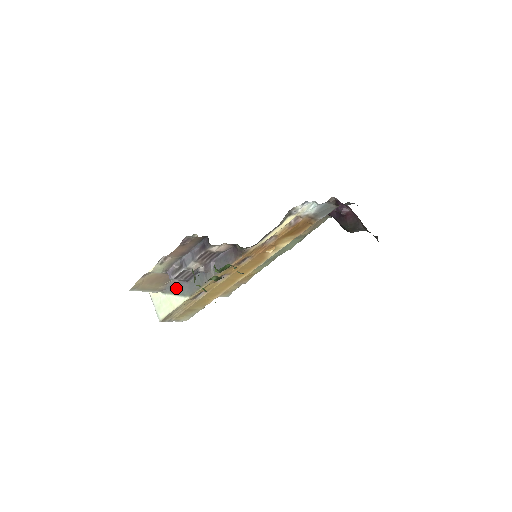
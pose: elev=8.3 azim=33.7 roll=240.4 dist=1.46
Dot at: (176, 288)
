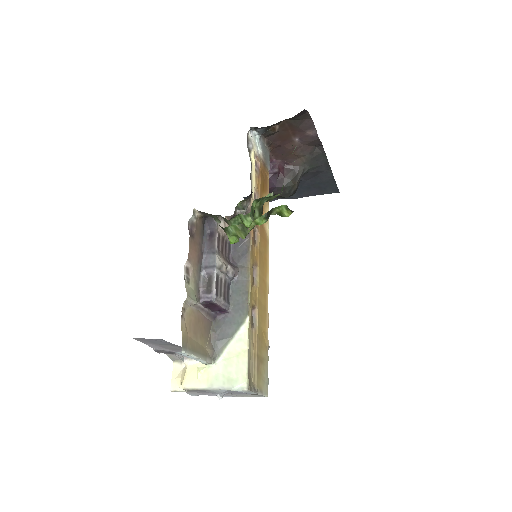
Dot at: (224, 333)
